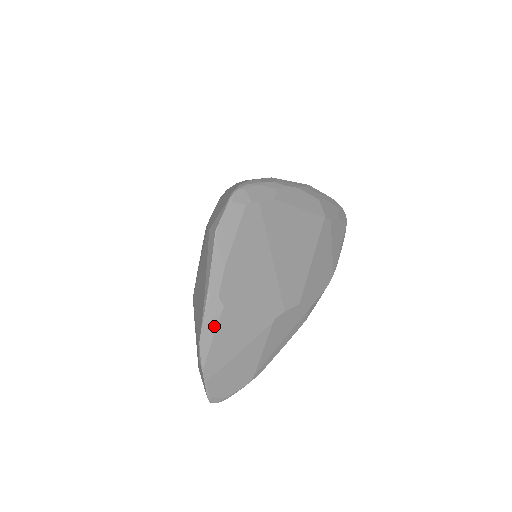
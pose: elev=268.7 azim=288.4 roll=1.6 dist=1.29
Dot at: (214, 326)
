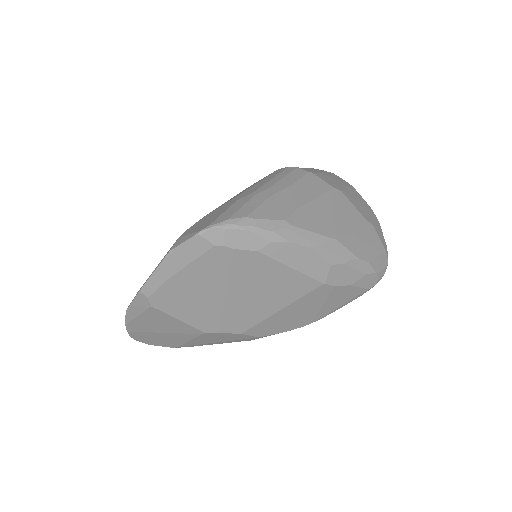
Dot at: (140, 311)
